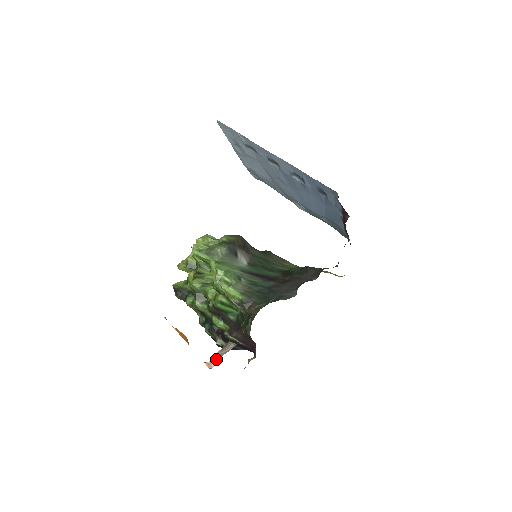
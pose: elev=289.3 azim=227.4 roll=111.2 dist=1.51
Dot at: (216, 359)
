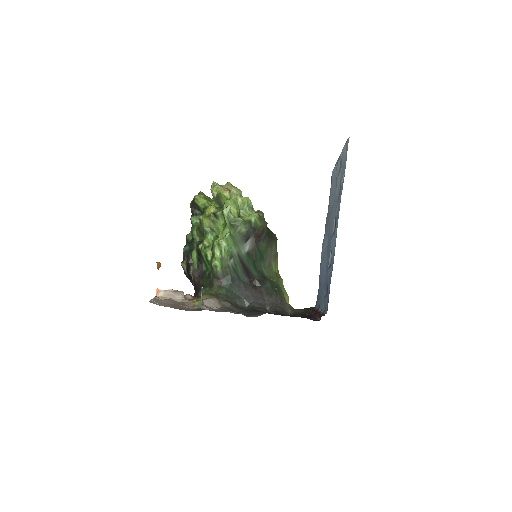
Dot at: (165, 294)
